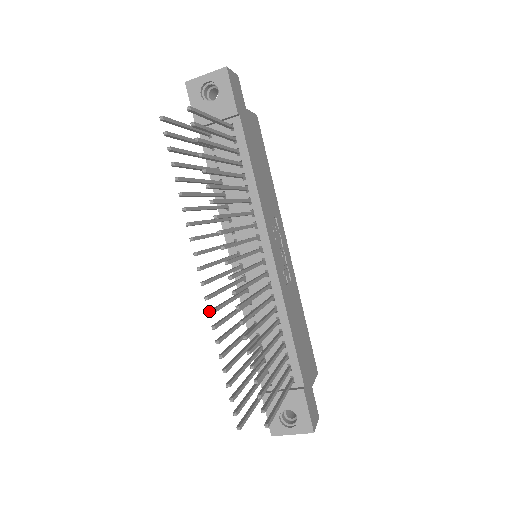
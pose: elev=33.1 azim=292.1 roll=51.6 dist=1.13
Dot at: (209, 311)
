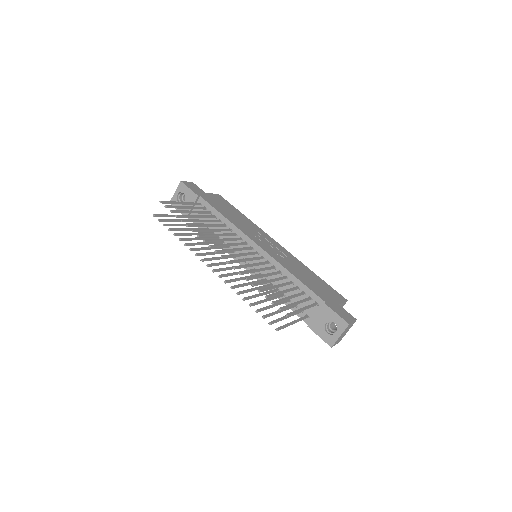
Dot at: (224, 281)
